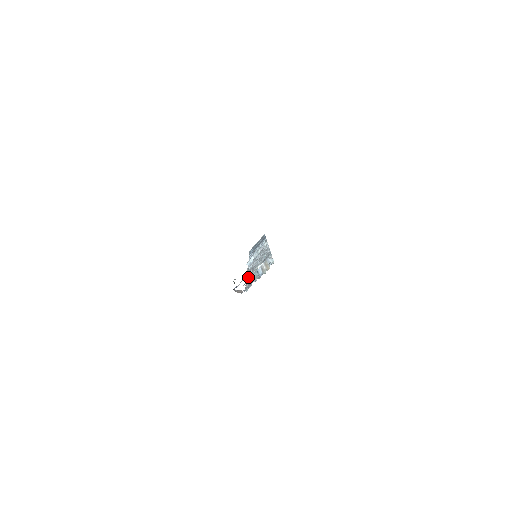
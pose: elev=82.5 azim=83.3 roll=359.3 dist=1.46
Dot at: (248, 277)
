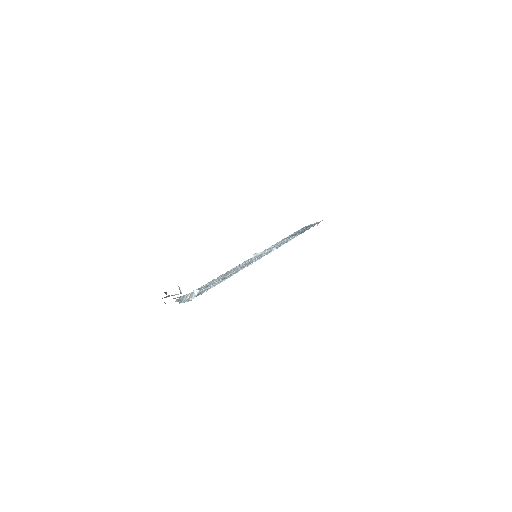
Dot at: (209, 282)
